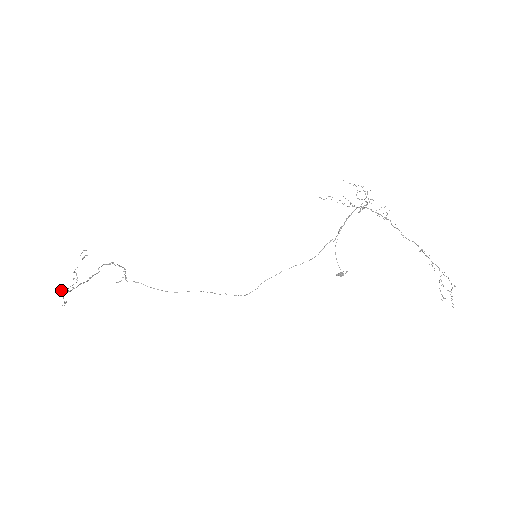
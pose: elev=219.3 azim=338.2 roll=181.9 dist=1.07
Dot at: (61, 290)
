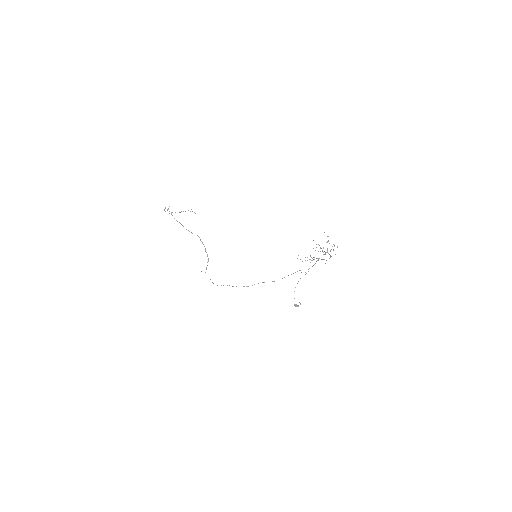
Dot at: occluded
